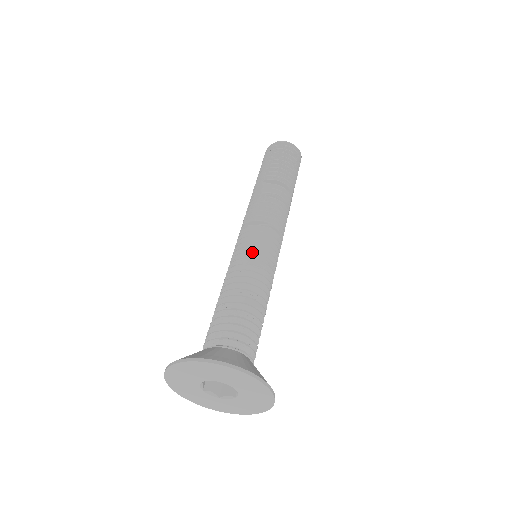
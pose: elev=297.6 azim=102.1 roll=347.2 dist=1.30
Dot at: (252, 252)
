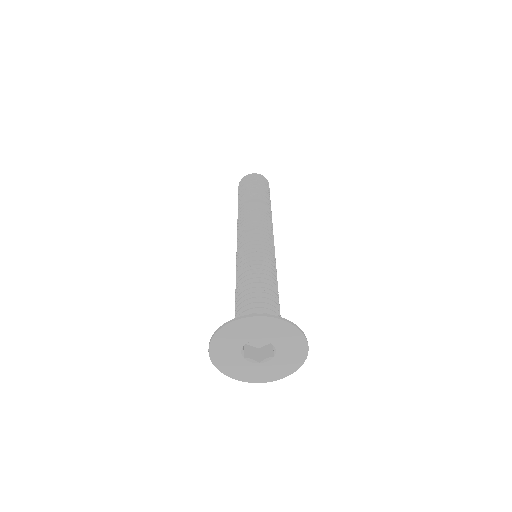
Dot at: (253, 248)
